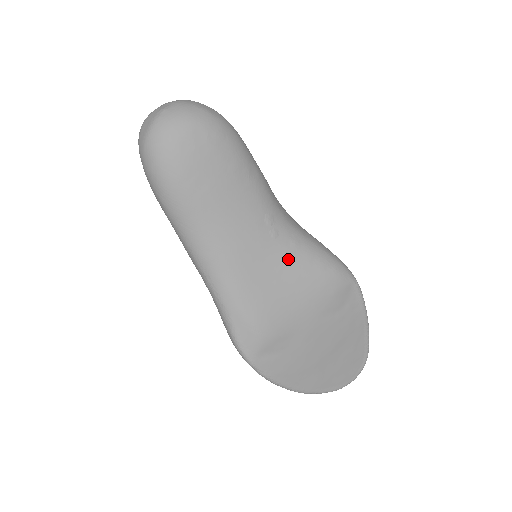
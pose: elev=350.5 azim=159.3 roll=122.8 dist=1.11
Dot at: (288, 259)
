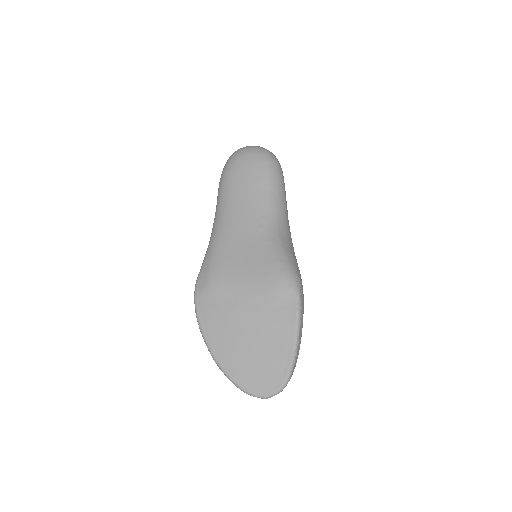
Dot at: (258, 246)
